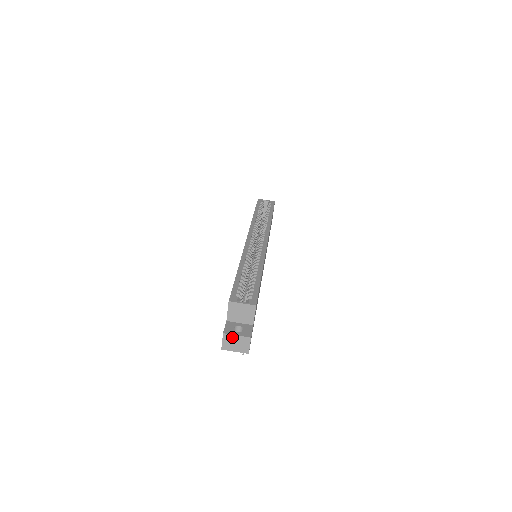
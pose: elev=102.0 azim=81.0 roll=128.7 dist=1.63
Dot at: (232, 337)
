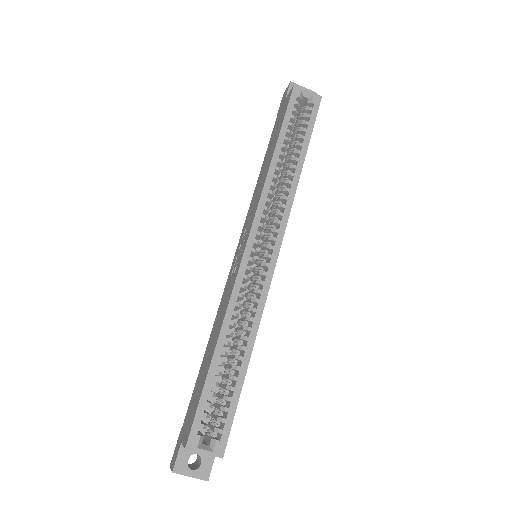
Dot at: (184, 474)
